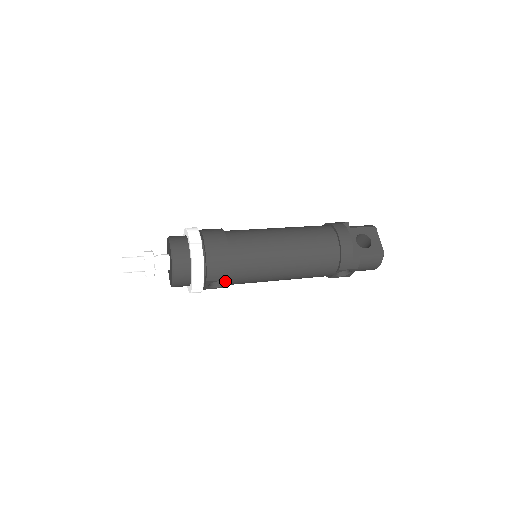
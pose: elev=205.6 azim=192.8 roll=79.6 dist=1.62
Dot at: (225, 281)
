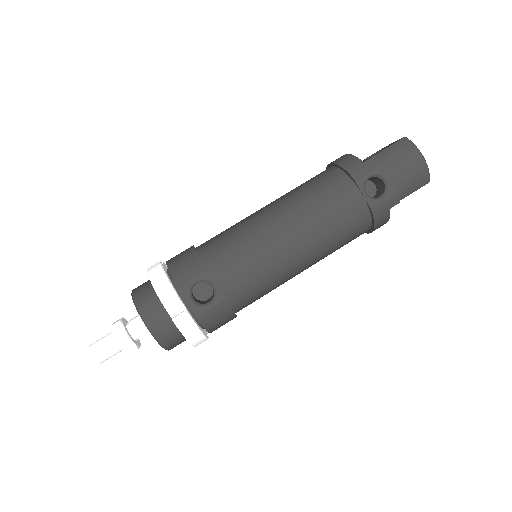
Dot at: (207, 279)
